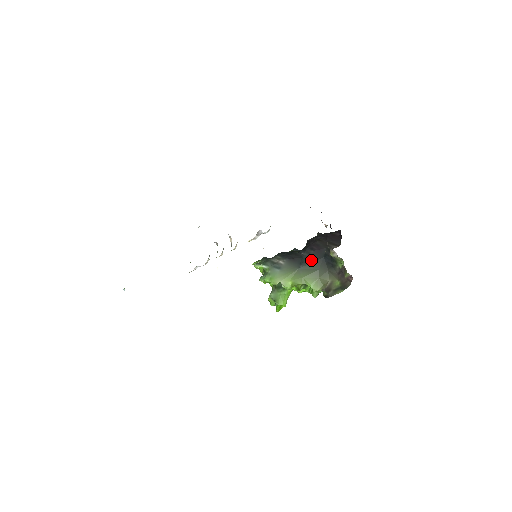
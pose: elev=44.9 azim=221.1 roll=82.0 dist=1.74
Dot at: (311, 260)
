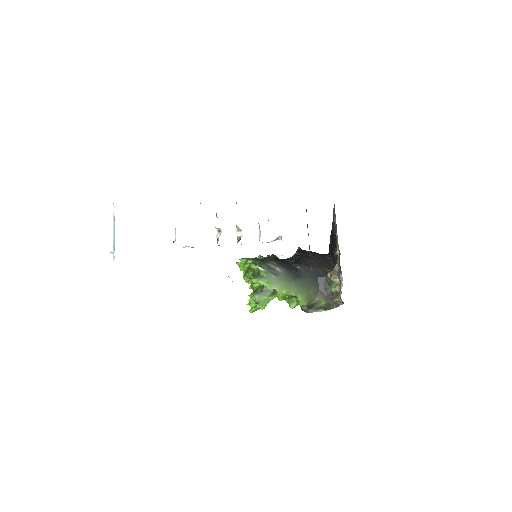
Dot at: (307, 276)
